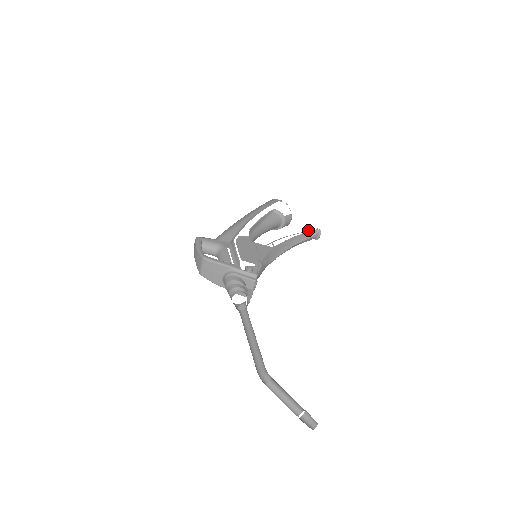
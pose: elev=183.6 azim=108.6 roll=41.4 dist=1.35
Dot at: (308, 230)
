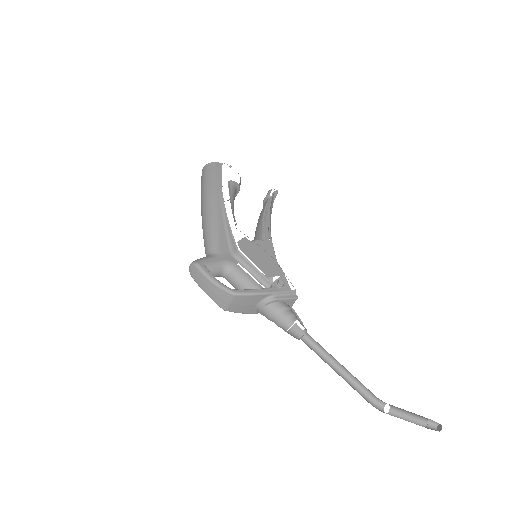
Dot at: (270, 196)
